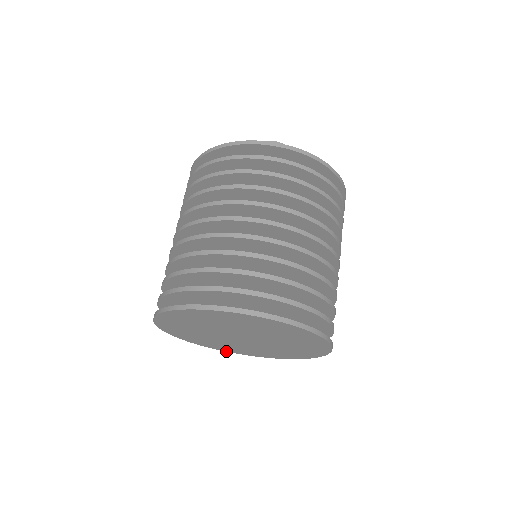
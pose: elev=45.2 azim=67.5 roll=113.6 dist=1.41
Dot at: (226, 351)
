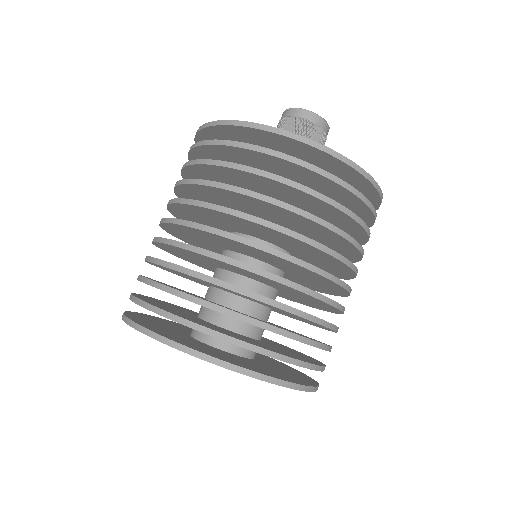
Dot at: occluded
